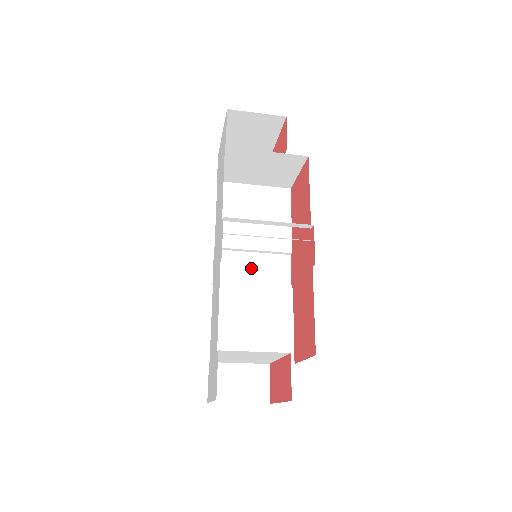
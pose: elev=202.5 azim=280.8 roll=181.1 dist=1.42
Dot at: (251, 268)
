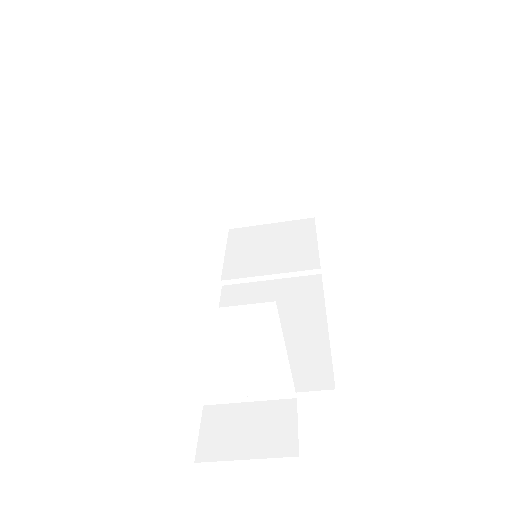
Dot at: (268, 295)
